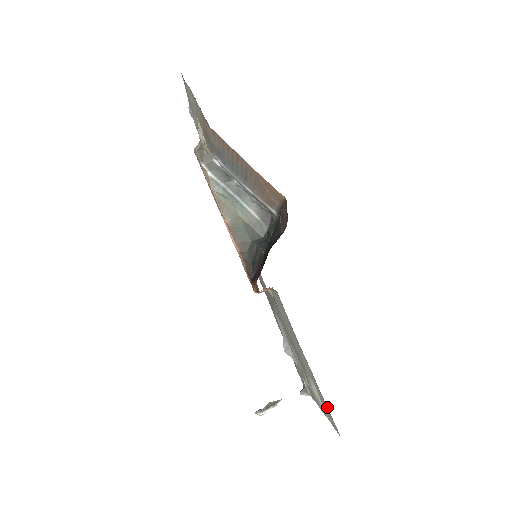
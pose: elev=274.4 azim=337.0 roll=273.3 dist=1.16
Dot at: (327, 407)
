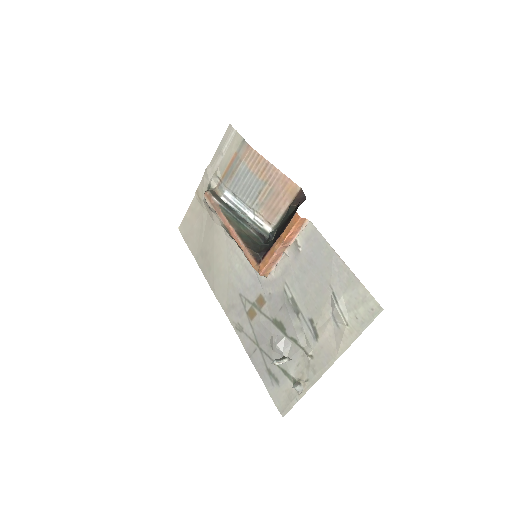
Dot at: (365, 289)
